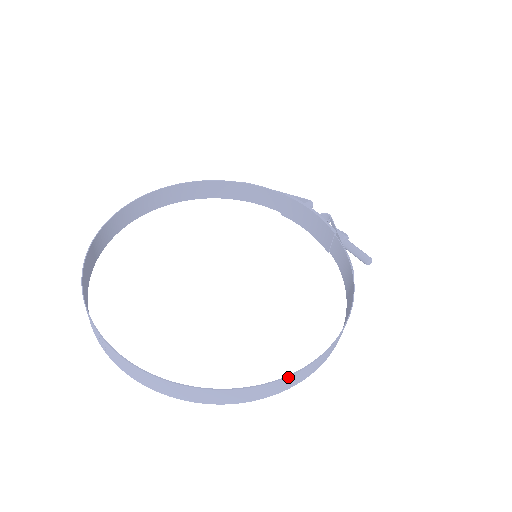
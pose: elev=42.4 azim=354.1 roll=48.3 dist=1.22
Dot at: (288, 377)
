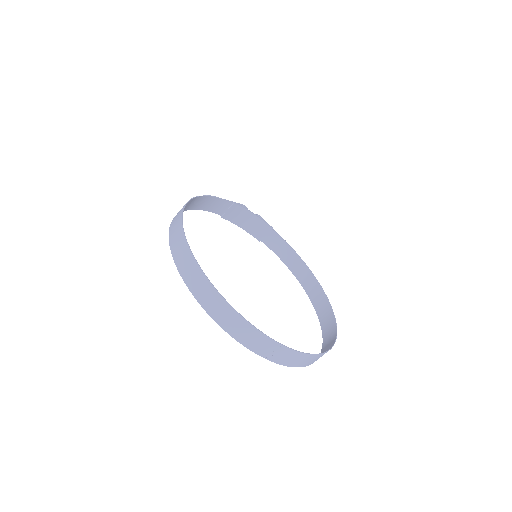
Dot at: (335, 324)
